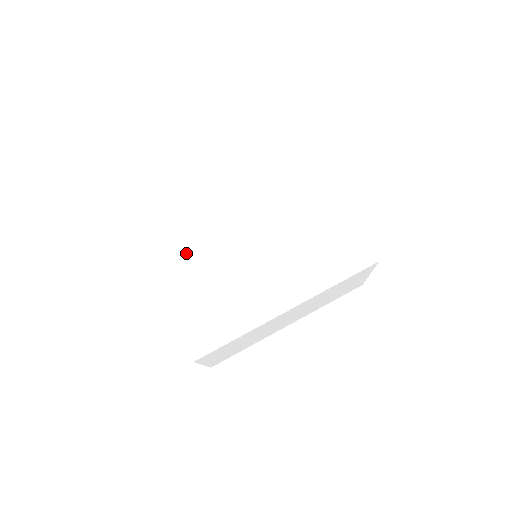
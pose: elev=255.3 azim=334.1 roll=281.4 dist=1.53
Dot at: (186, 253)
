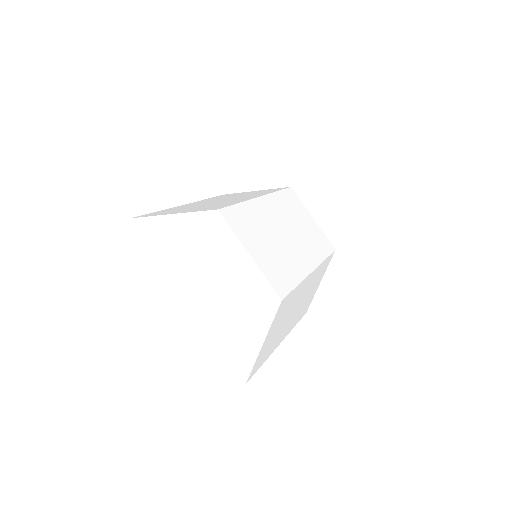
Dot at: (242, 209)
